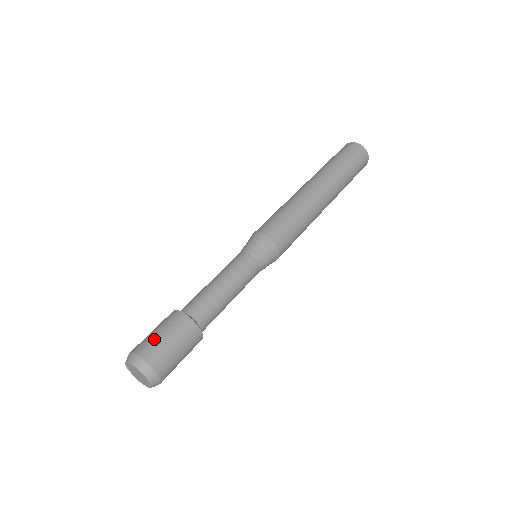
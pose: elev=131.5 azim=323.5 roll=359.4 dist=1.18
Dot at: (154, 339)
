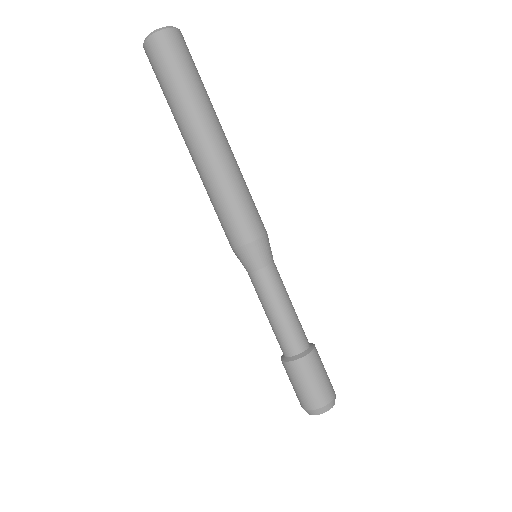
Dot at: (322, 386)
